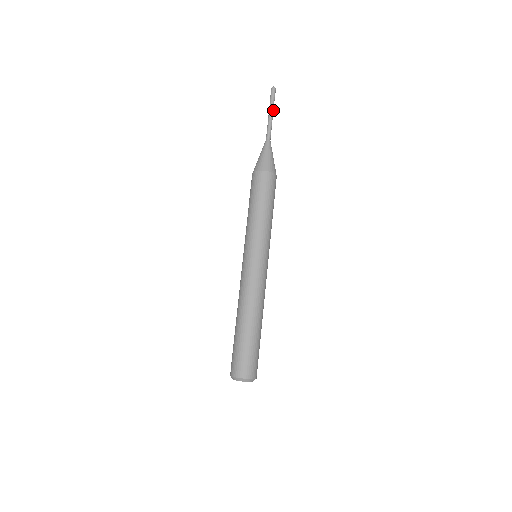
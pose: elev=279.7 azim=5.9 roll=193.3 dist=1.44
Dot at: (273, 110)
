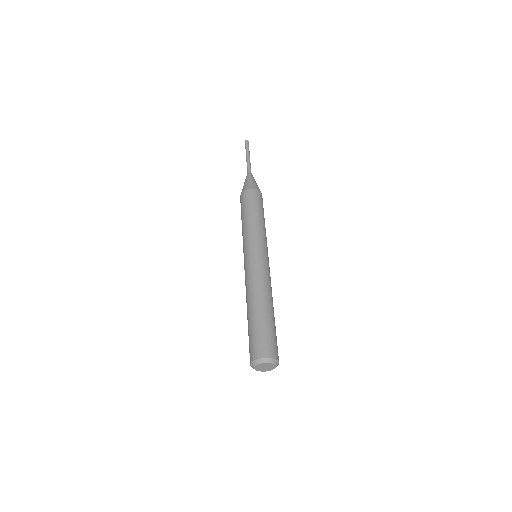
Dot at: (249, 153)
